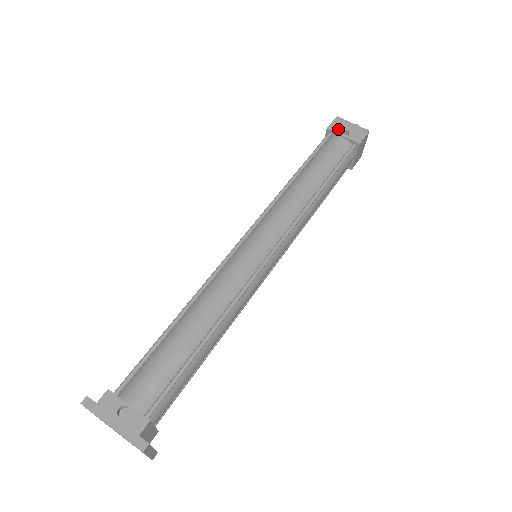
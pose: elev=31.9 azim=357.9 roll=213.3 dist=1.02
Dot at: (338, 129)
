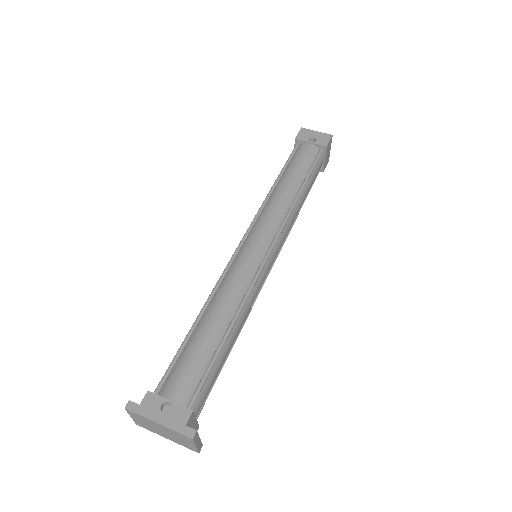
Dot at: (305, 138)
